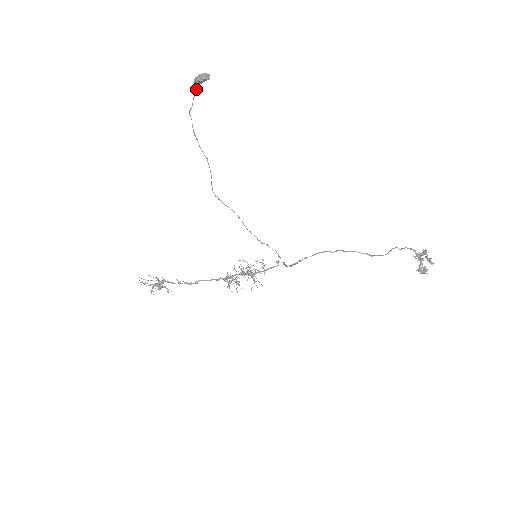
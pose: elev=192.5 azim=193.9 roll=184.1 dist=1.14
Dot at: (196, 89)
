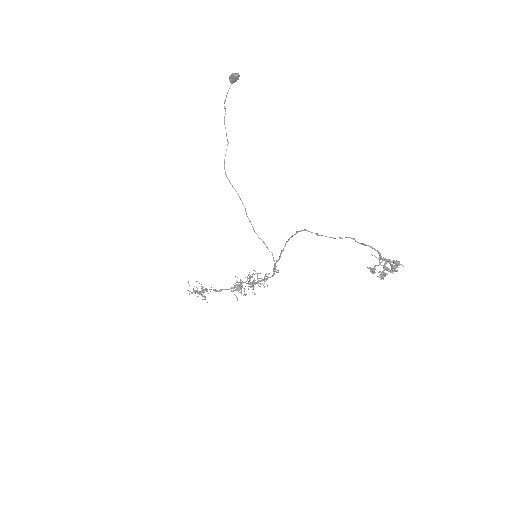
Dot at: (230, 86)
